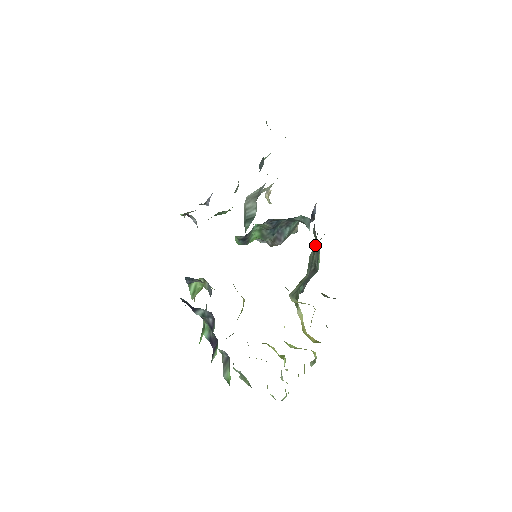
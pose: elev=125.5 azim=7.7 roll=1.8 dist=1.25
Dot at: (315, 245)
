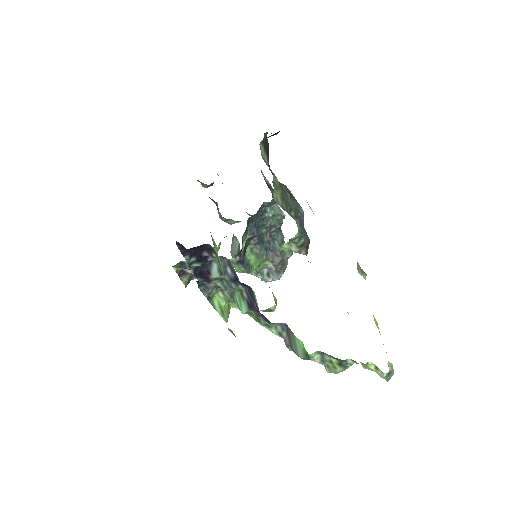
Dot at: occluded
